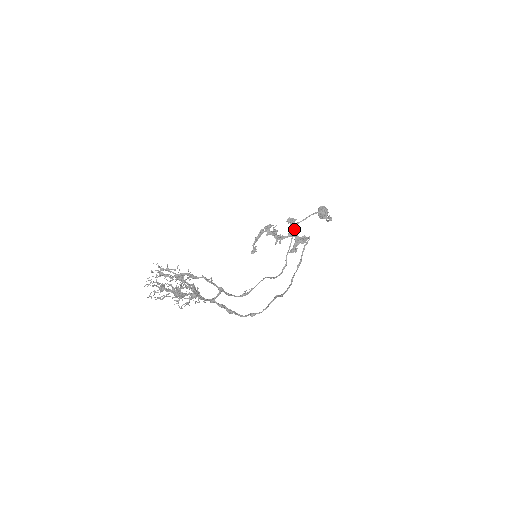
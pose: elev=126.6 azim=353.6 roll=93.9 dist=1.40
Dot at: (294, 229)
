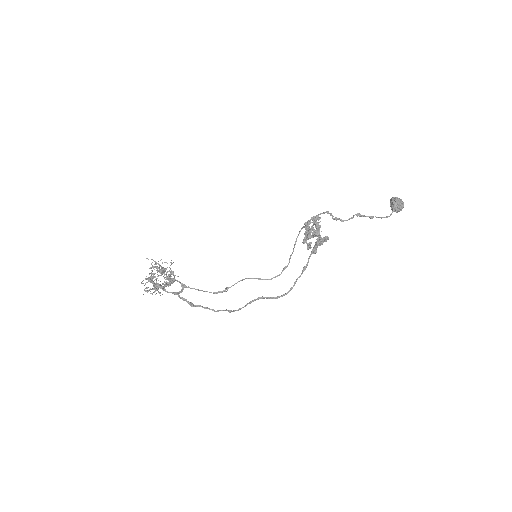
Dot at: (316, 229)
